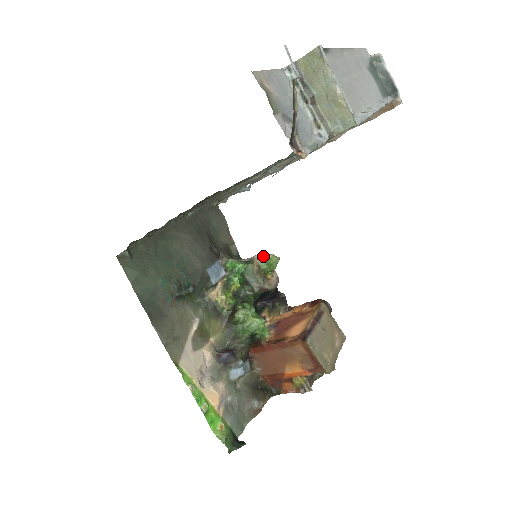
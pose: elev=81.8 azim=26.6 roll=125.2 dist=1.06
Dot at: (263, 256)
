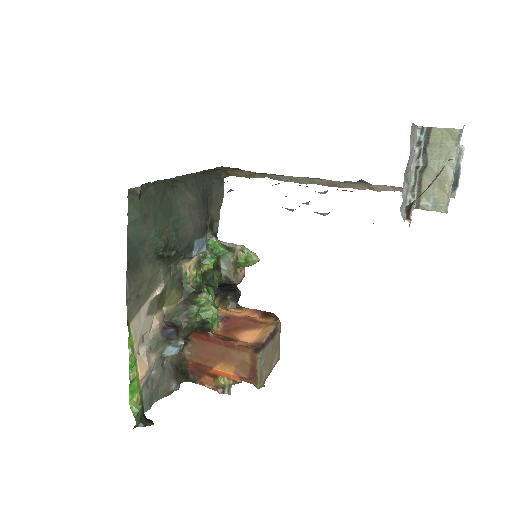
Dot at: (245, 250)
